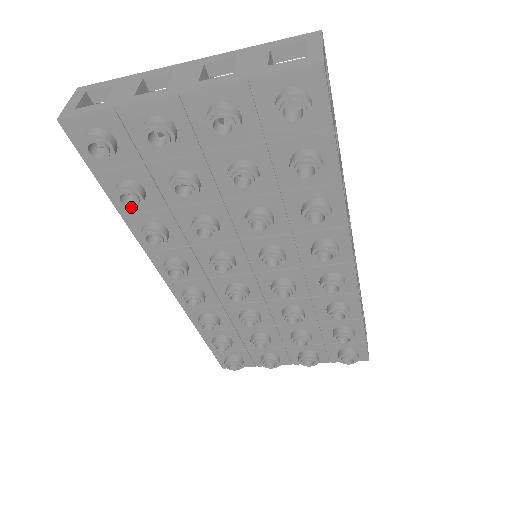
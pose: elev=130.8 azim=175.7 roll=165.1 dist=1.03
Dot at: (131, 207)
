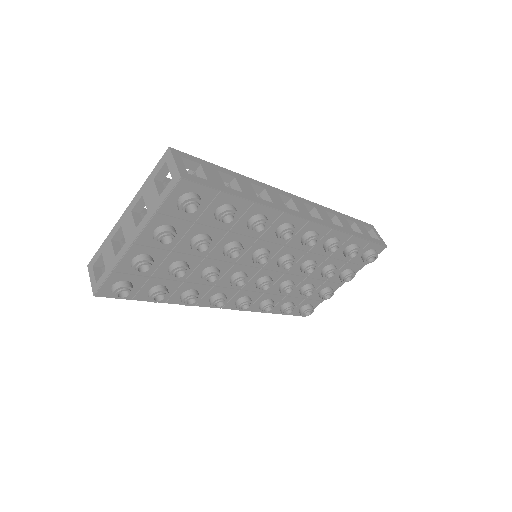
Dot at: (165, 299)
